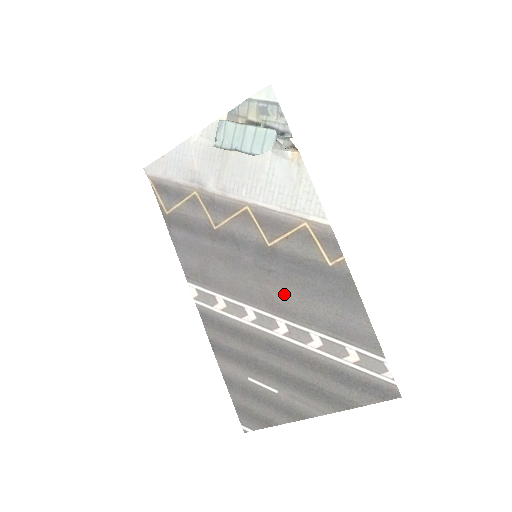
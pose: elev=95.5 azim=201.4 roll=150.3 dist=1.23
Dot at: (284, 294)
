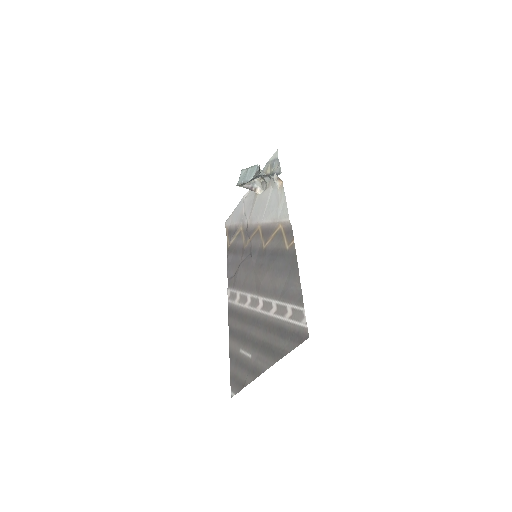
Dot at: (265, 278)
